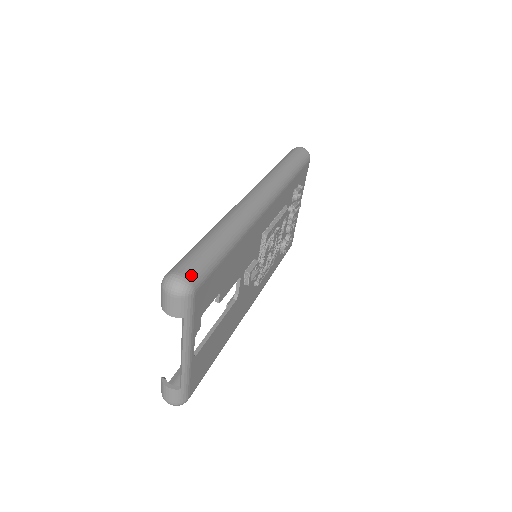
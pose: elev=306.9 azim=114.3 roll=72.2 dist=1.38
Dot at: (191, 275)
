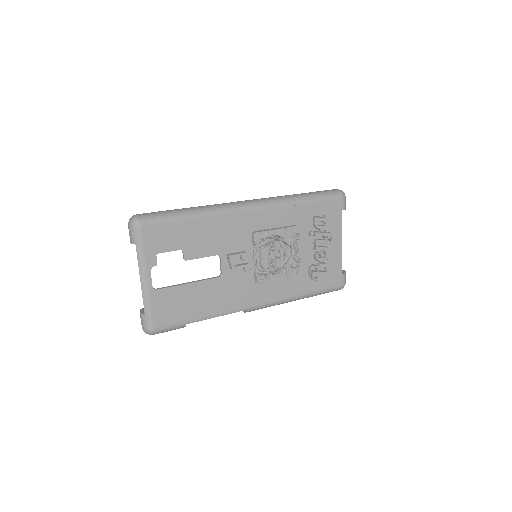
Dot at: (143, 216)
